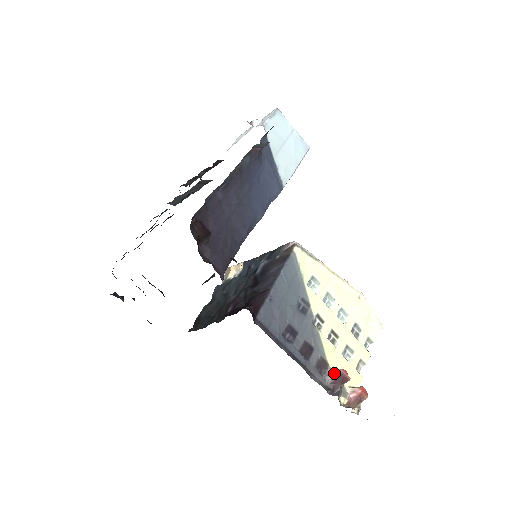
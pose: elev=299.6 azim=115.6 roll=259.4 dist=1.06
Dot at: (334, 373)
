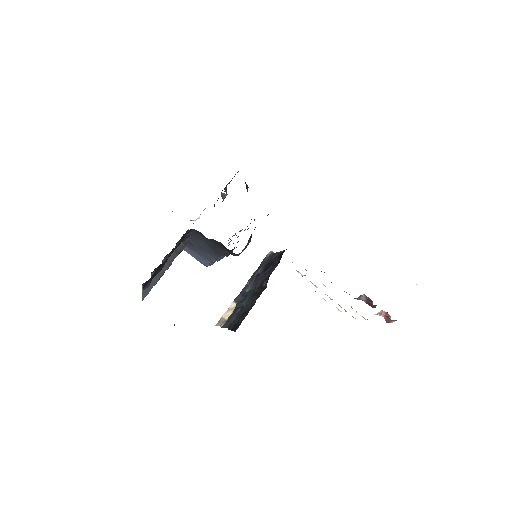
Dot at: (362, 296)
